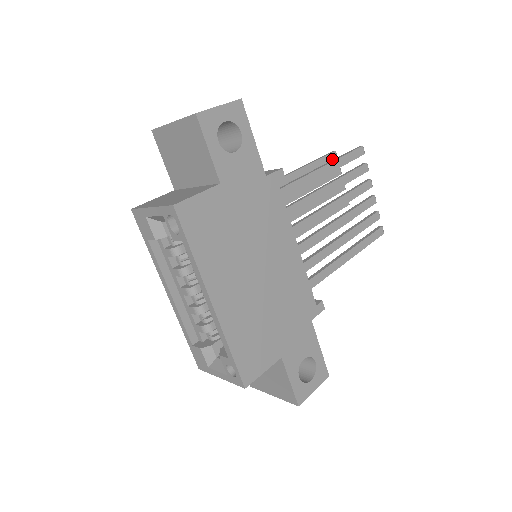
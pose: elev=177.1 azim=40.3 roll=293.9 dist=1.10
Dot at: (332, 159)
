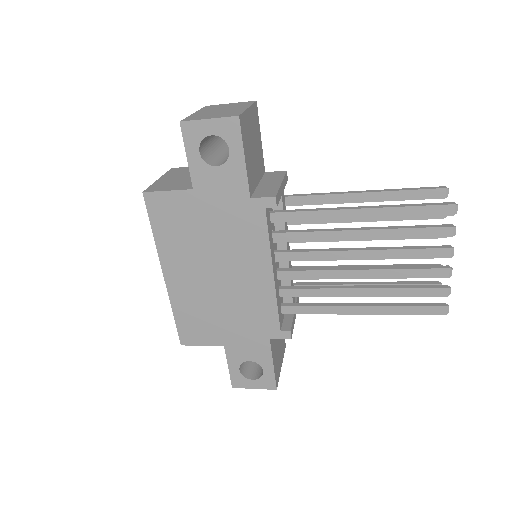
Dot at: (434, 196)
